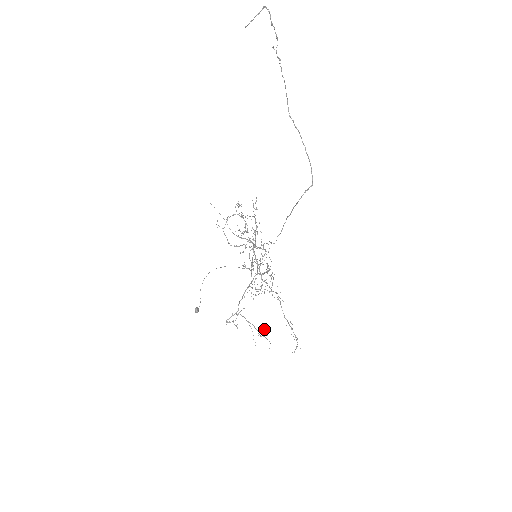
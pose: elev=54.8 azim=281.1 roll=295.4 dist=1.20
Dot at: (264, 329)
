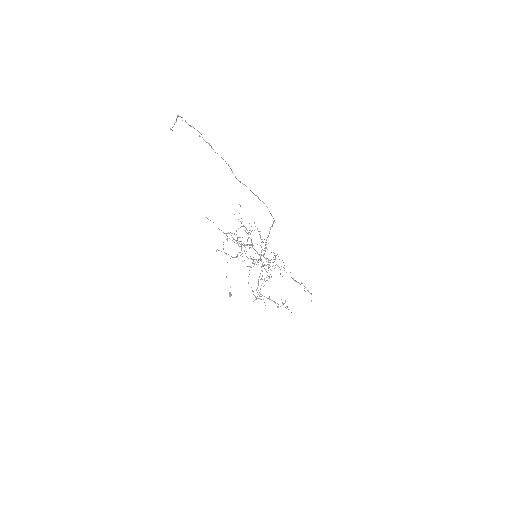
Dot at: (282, 303)
